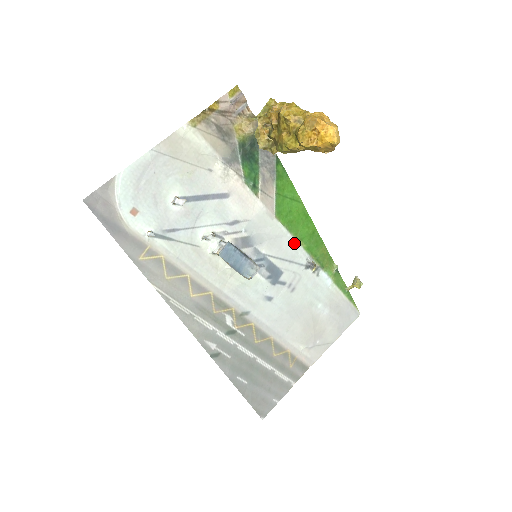
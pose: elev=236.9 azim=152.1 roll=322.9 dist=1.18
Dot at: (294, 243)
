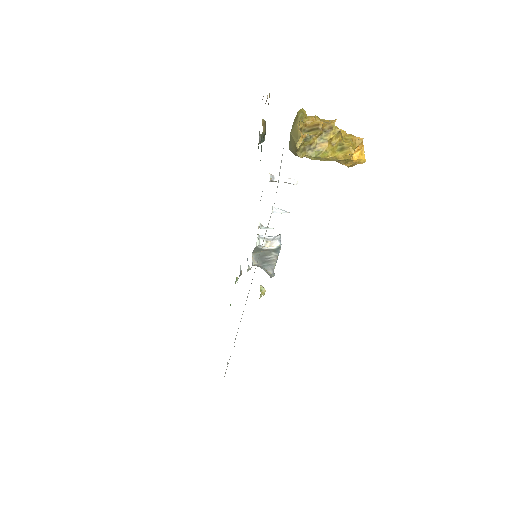
Dot at: occluded
